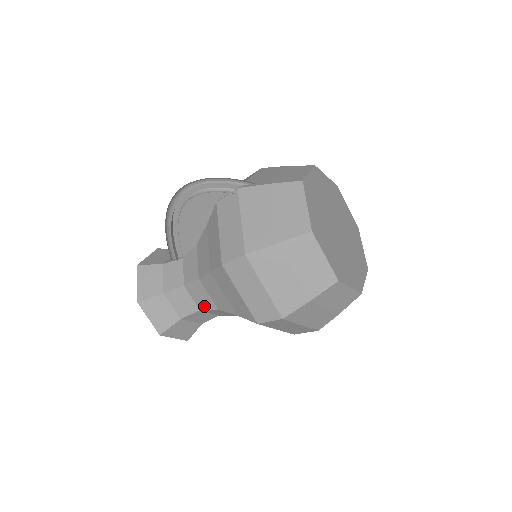
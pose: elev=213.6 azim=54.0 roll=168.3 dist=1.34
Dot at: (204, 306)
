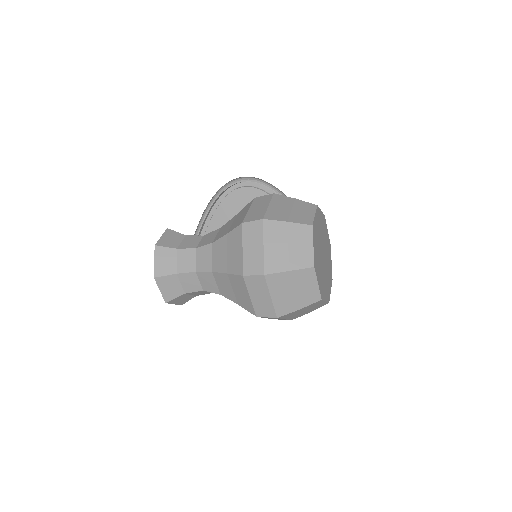
Dot at: (202, 268)
